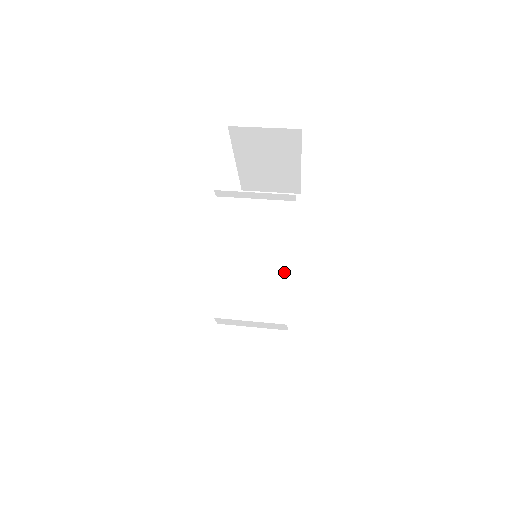
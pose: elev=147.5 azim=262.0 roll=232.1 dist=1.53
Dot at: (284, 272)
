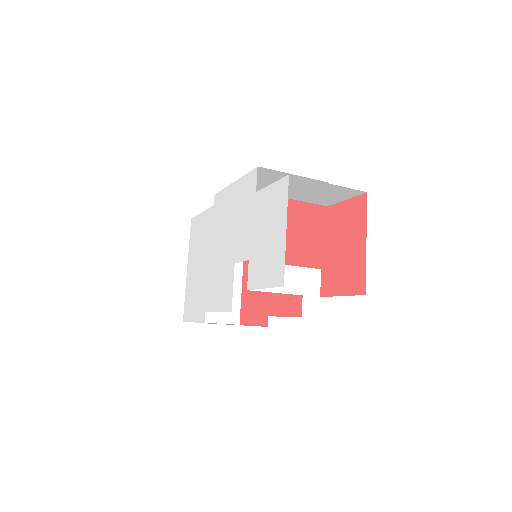
Dot at: occluded
